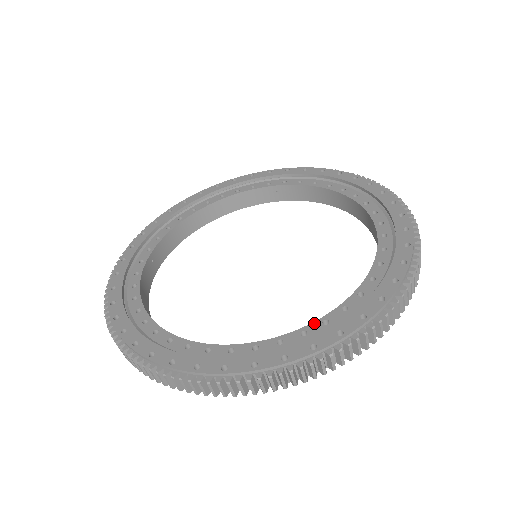
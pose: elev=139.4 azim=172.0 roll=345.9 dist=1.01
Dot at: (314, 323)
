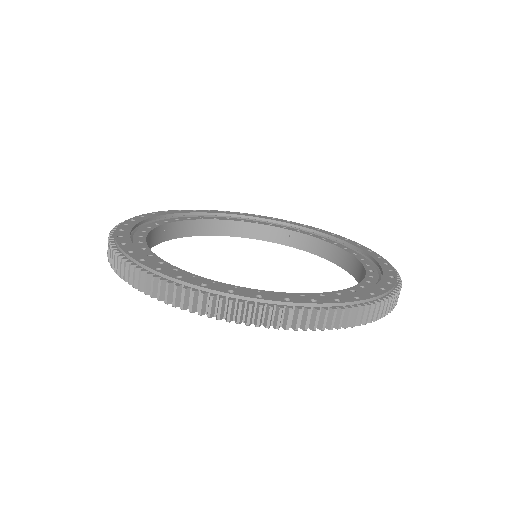
Dot at: (292, 293)
